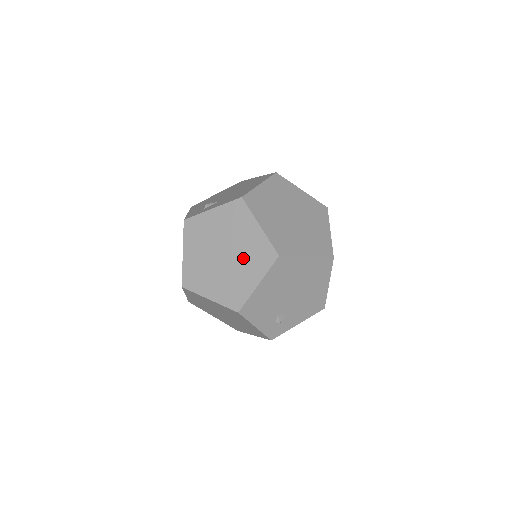
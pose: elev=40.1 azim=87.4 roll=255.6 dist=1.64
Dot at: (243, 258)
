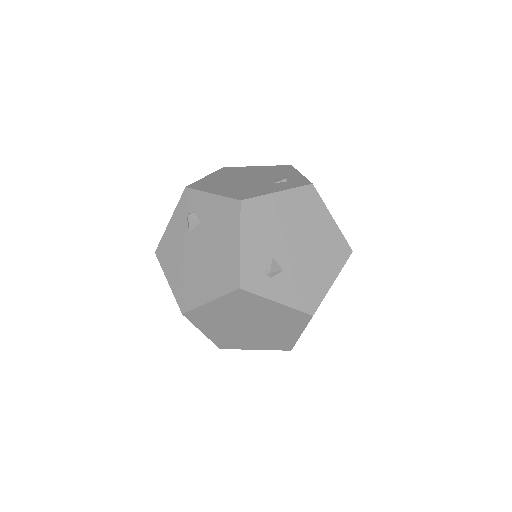
Dot at: (263, 336)
